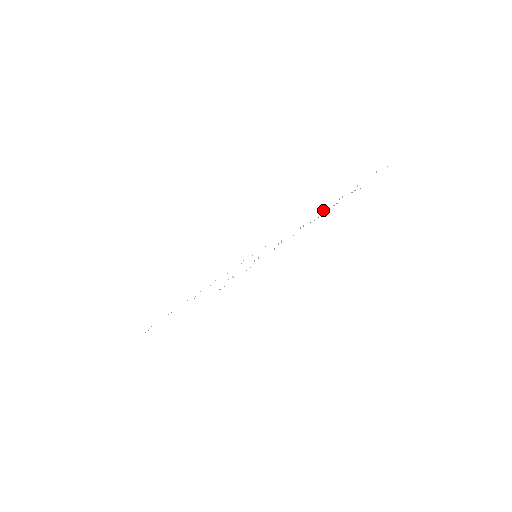
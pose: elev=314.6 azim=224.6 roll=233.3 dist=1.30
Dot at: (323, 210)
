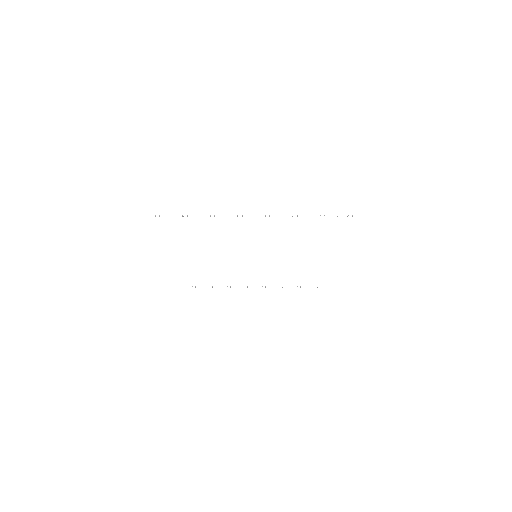
Dot at: (269, 215)
